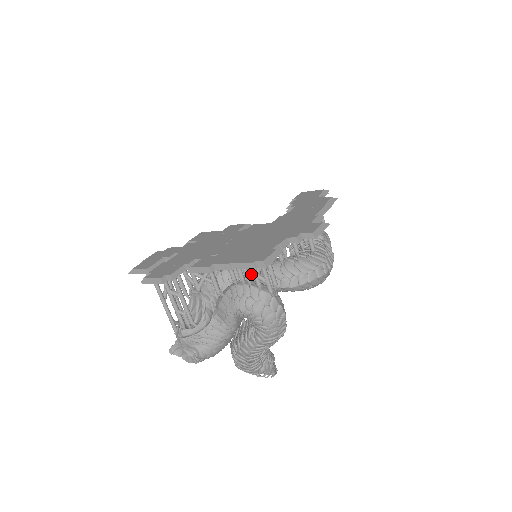
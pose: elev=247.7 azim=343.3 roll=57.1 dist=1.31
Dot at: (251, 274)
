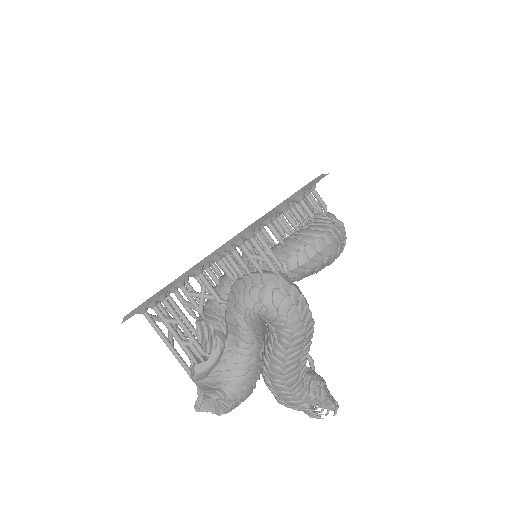
Dot at: occluded
